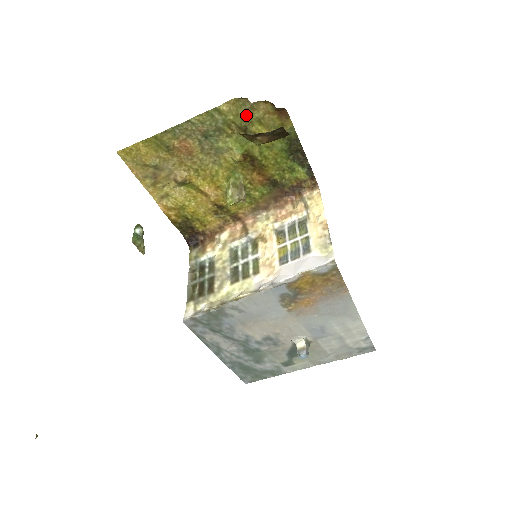
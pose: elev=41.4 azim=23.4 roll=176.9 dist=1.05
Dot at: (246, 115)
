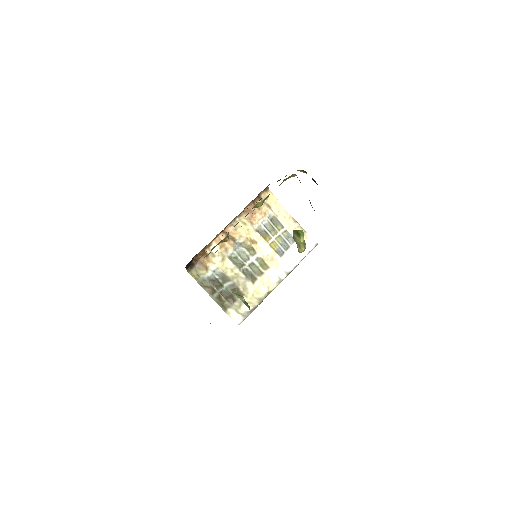
Dot at: occluded
